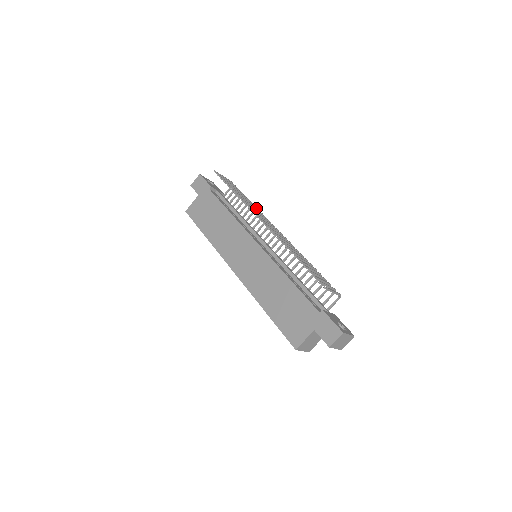
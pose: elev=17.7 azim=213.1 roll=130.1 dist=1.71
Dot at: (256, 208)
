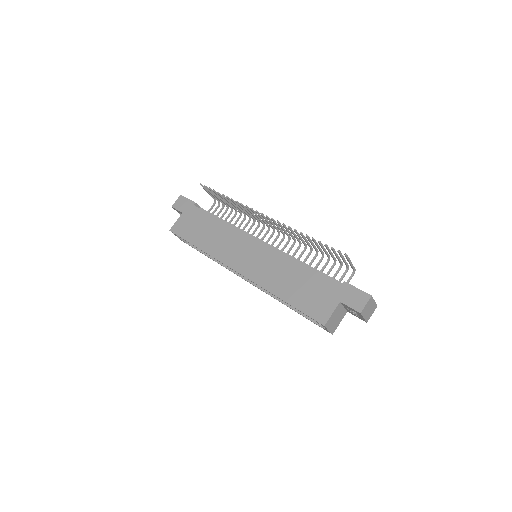
Dot at: occluded
